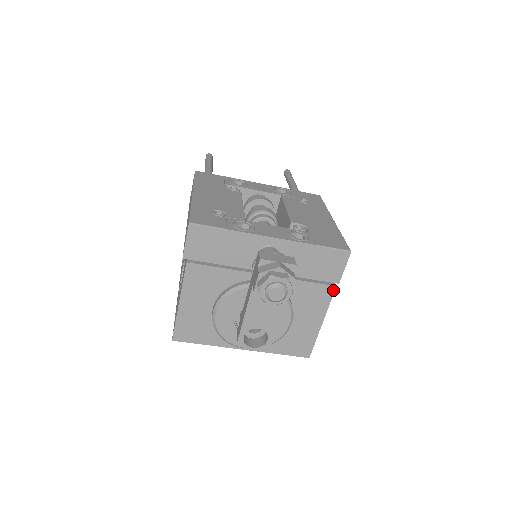
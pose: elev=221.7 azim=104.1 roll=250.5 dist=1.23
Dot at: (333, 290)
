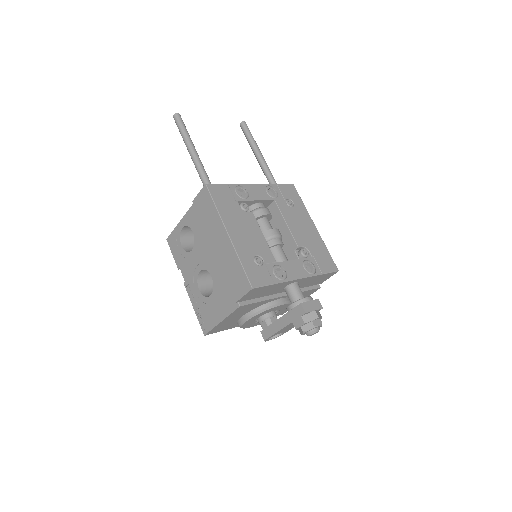
Dot at: occluded
